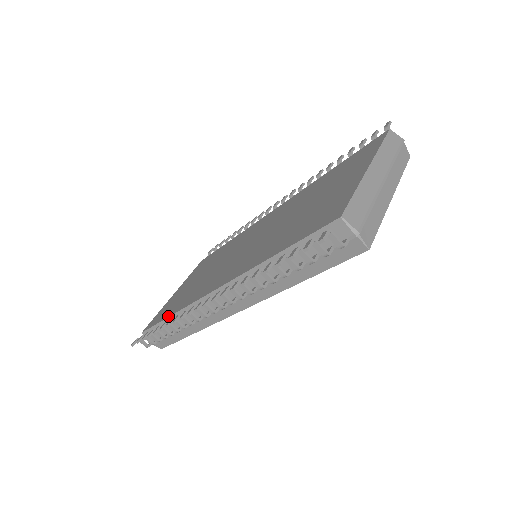
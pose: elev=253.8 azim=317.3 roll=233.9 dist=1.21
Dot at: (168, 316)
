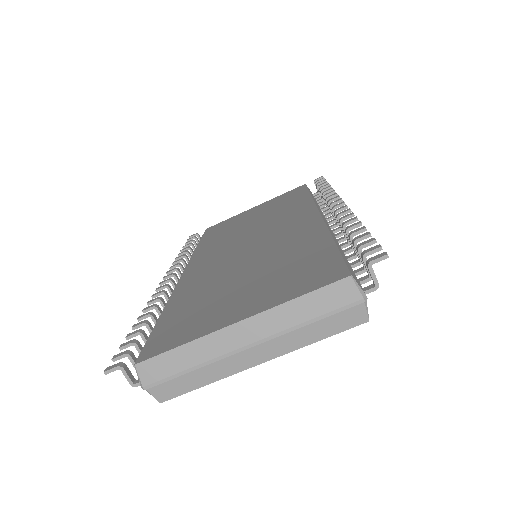
Dot at: (199, 243)
